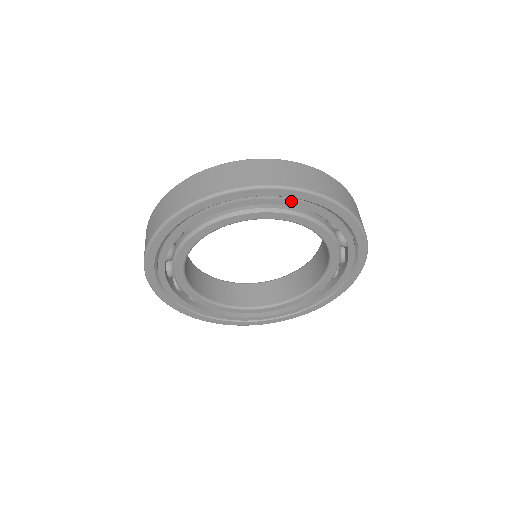
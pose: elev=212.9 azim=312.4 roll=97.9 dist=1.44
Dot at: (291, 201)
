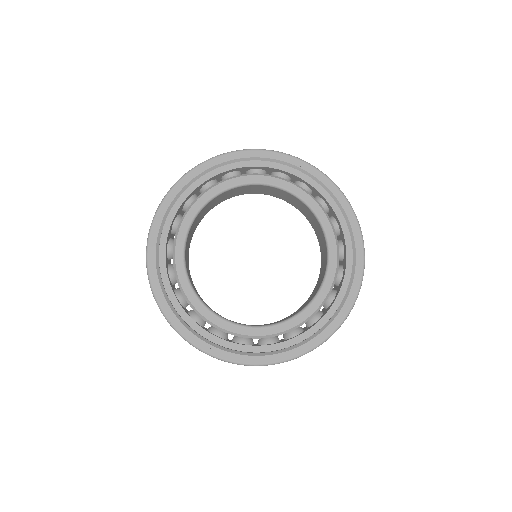
Dot at: (244, 162)
